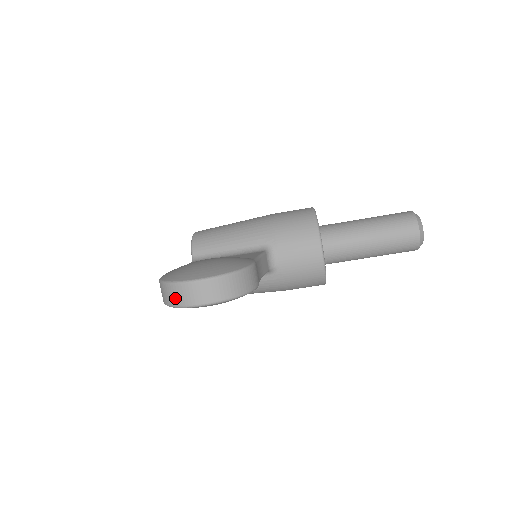
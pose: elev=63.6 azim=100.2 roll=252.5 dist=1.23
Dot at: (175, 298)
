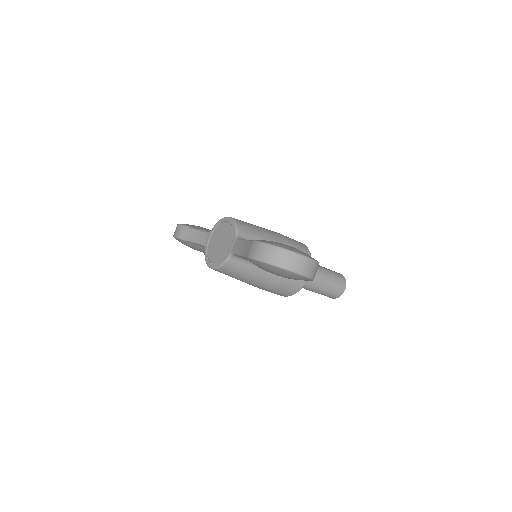
Dot at: (286, 261)
